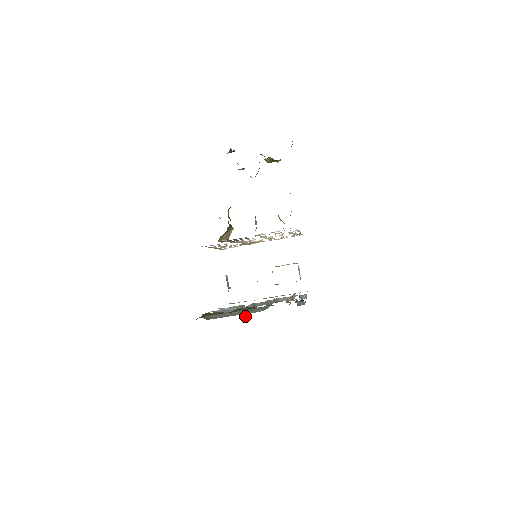
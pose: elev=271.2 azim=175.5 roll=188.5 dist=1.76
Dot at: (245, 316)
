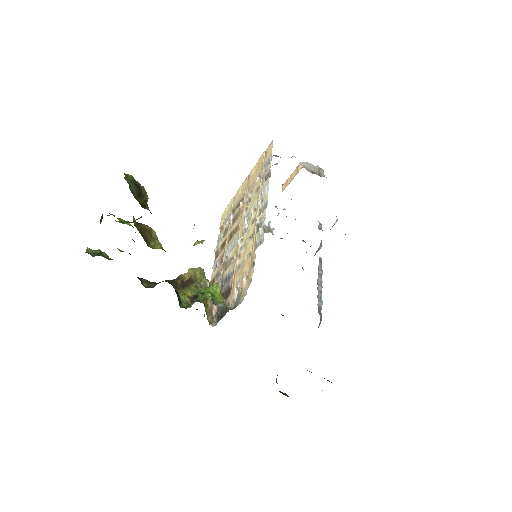
Dot at: occluded
